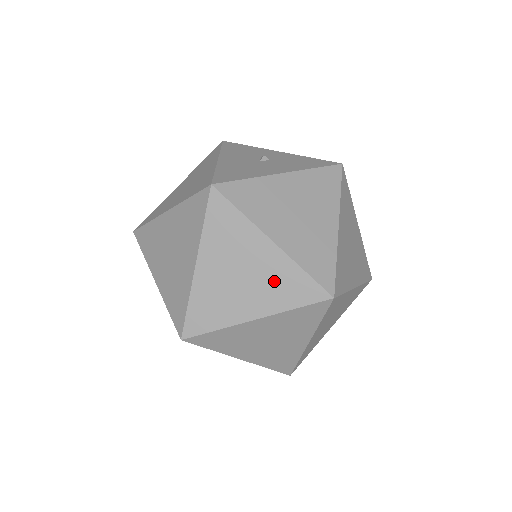
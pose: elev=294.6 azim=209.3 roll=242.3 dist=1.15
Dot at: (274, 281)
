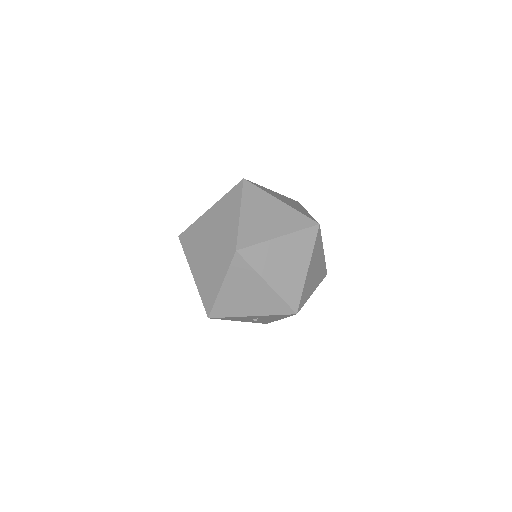
Dot at: (286, 218)
